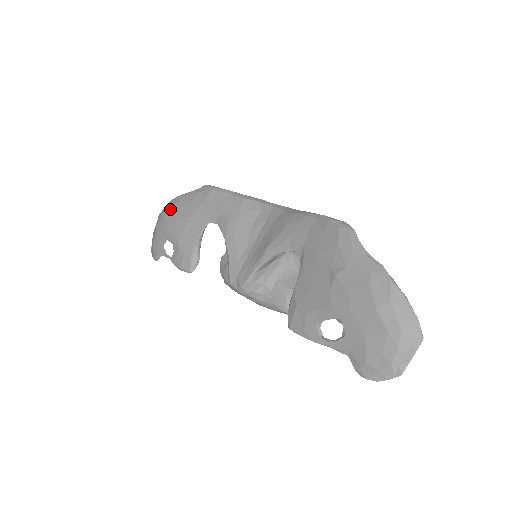
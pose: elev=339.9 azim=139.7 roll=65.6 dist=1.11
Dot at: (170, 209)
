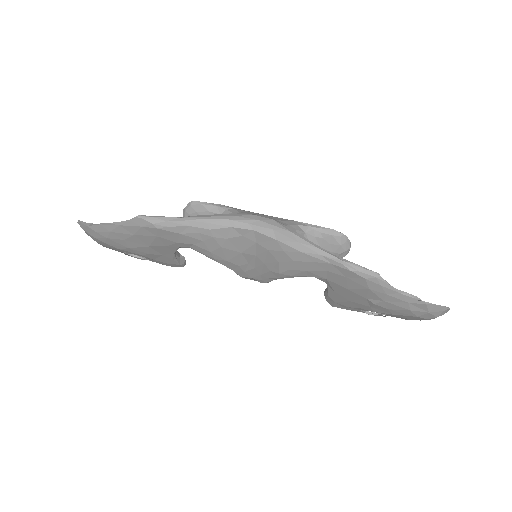
Dot at: (107, 239)
